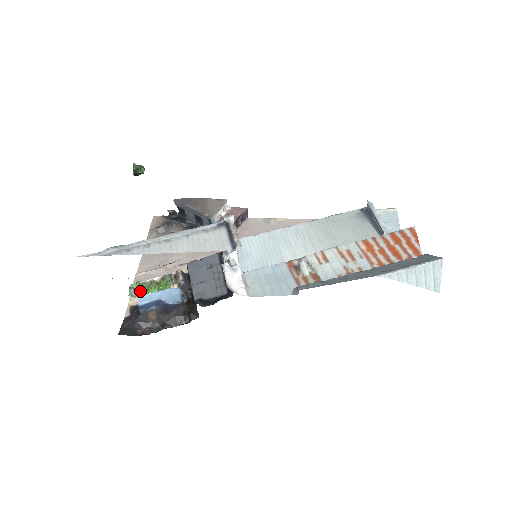
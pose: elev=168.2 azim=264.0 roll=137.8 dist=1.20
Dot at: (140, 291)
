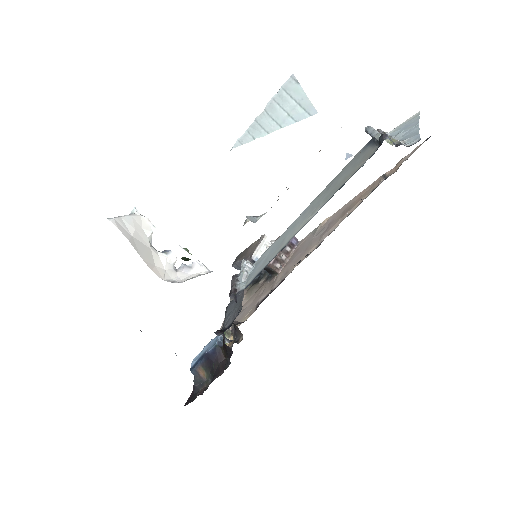
Dot at: occluded
